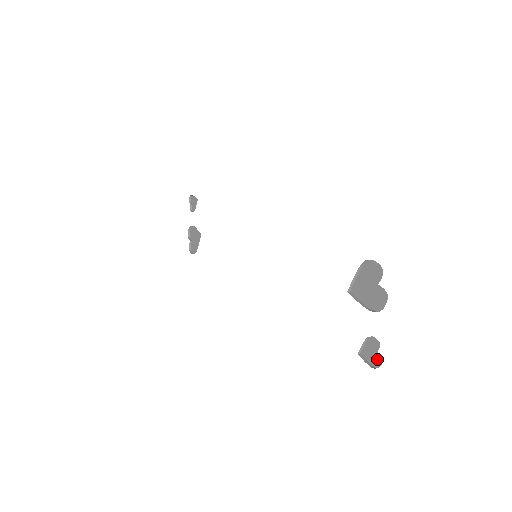
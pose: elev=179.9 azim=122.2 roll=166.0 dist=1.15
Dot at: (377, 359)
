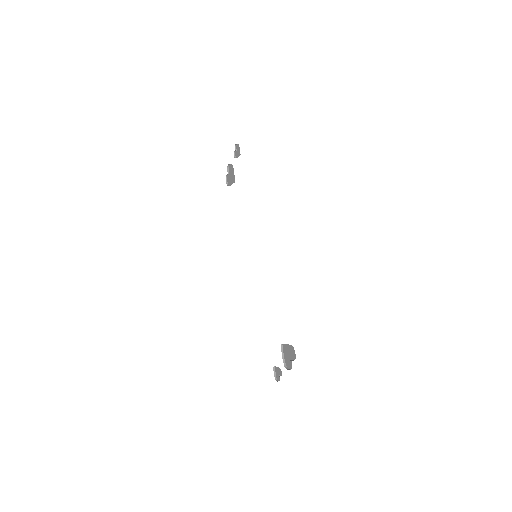
Dot at: (278, 377)
